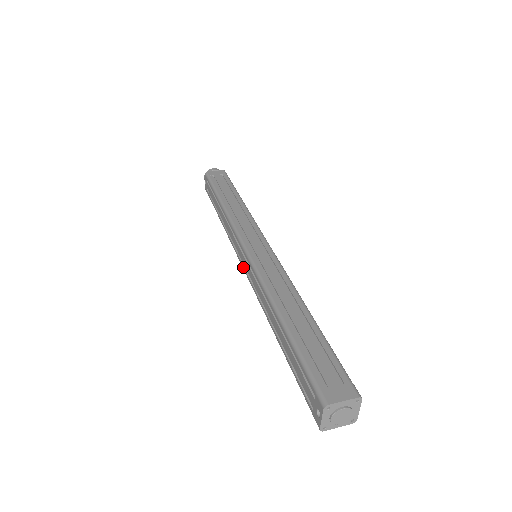
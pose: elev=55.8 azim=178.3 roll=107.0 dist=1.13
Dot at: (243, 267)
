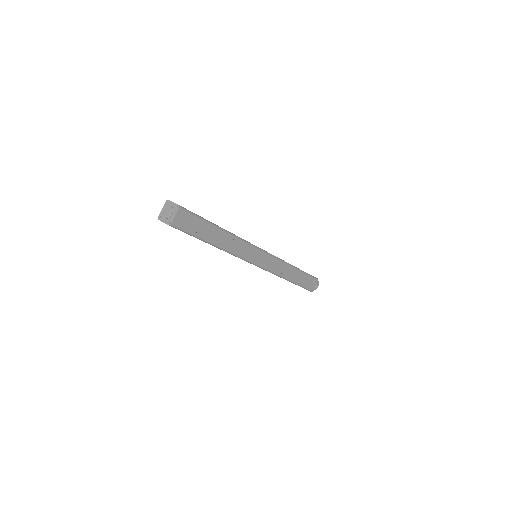
Dot at: occluded
